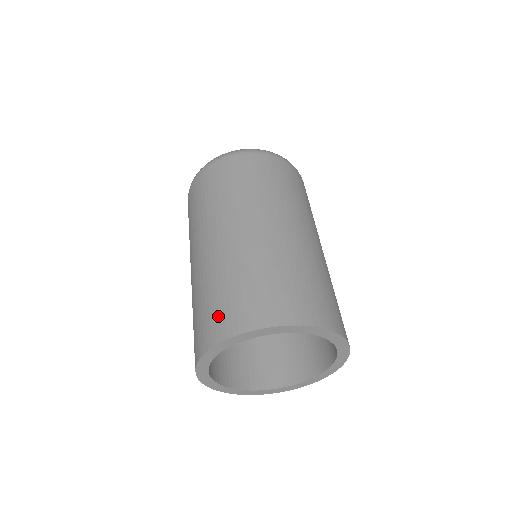
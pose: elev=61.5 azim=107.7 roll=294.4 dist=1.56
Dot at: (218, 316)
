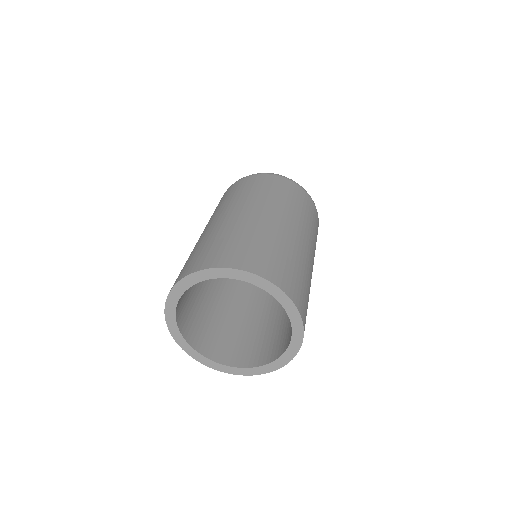
Dot at: (181, 272)
